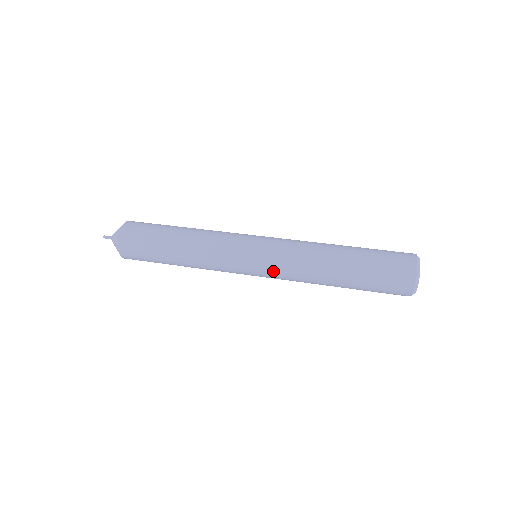
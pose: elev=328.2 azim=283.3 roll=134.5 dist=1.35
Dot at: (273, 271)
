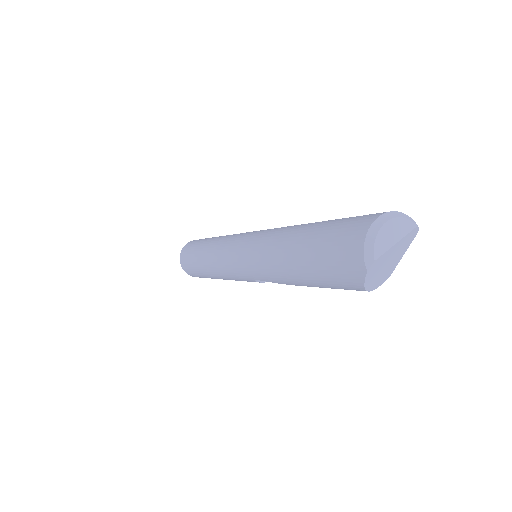
Dot at: (246, 253)
